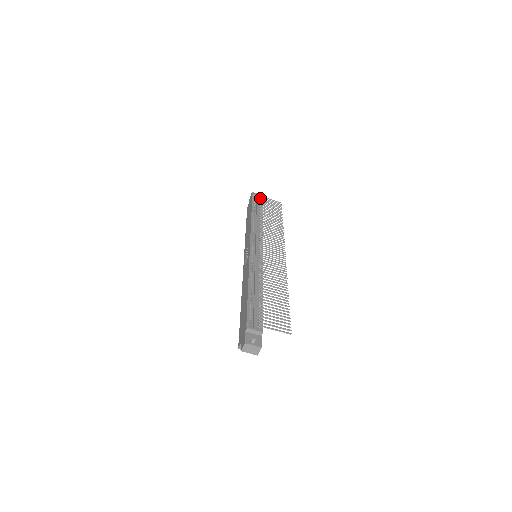
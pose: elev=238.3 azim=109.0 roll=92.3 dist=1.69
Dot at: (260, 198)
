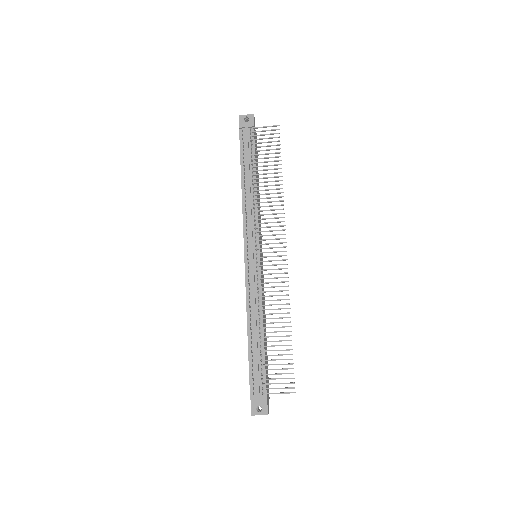
Dot at: (249, 130)
